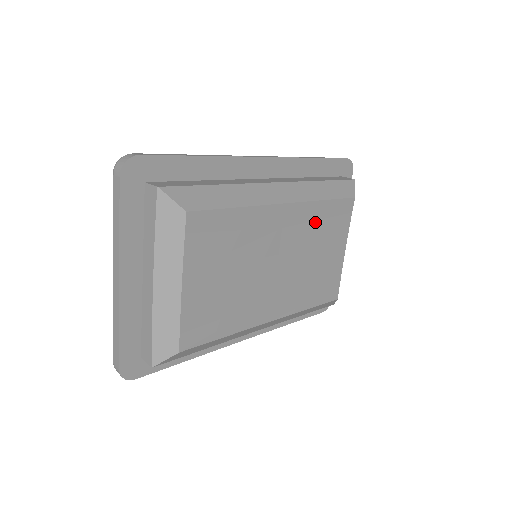
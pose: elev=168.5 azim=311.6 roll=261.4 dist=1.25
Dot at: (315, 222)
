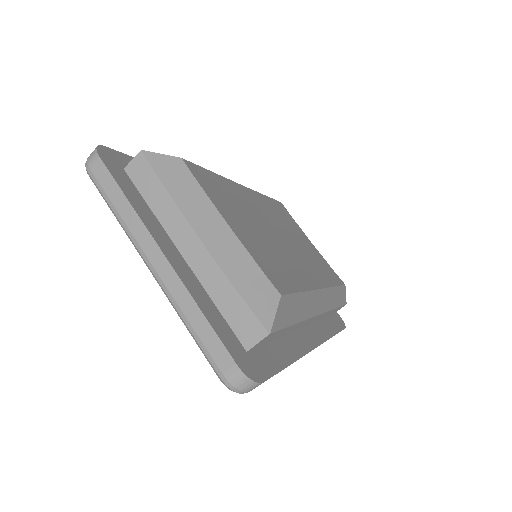
Dot at: (274, 211)
